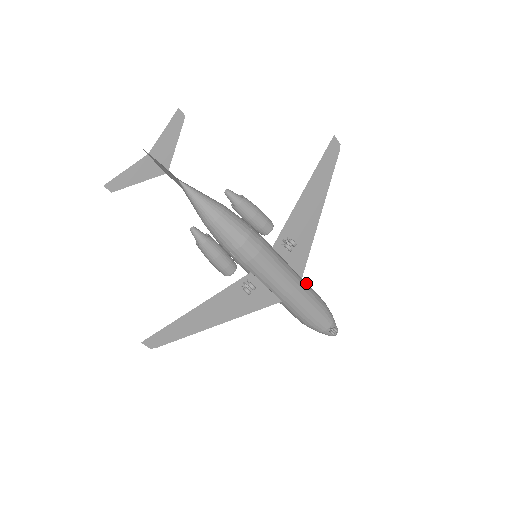
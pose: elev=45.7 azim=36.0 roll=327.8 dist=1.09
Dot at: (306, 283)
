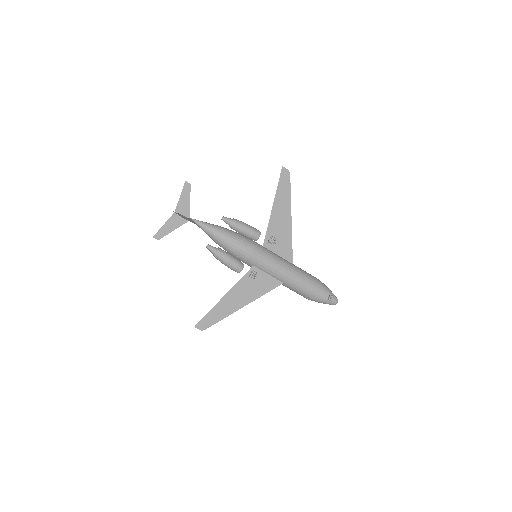
Dot at: (299, 268)
